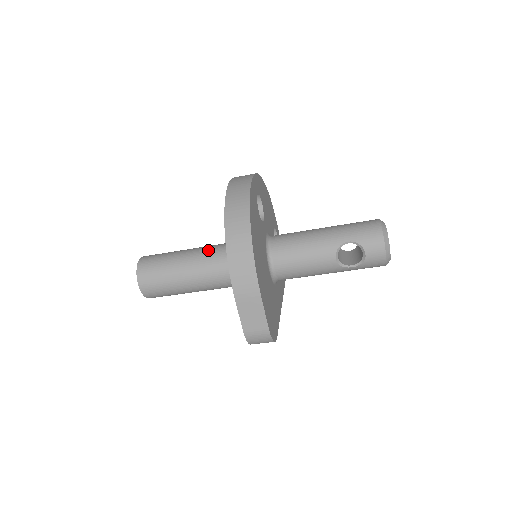
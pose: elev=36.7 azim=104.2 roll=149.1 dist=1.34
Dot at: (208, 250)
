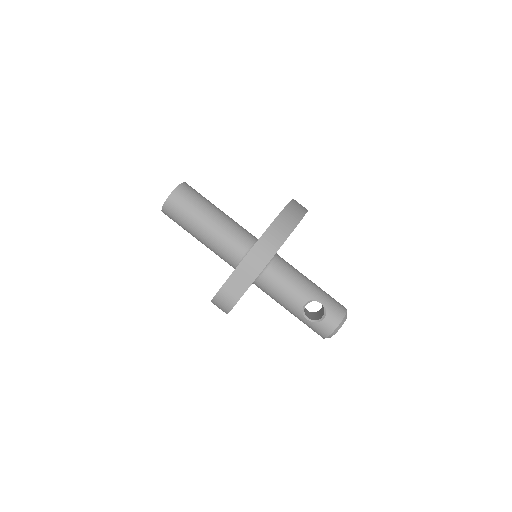
Dot at: (234, 222)
